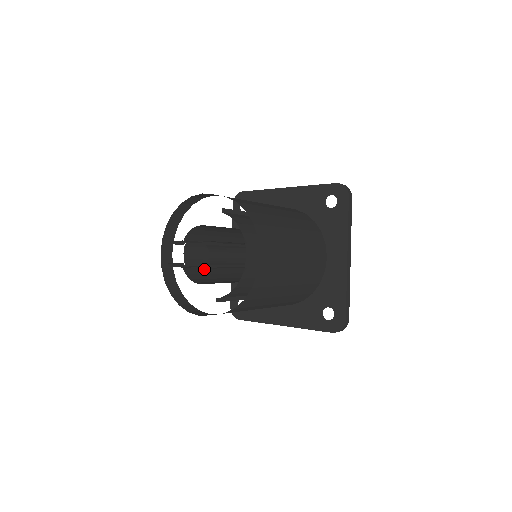
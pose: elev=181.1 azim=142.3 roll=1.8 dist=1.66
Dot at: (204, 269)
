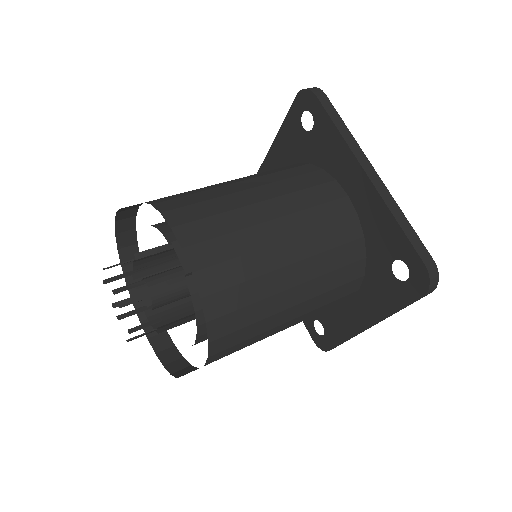
Dot at: (170, 260)
